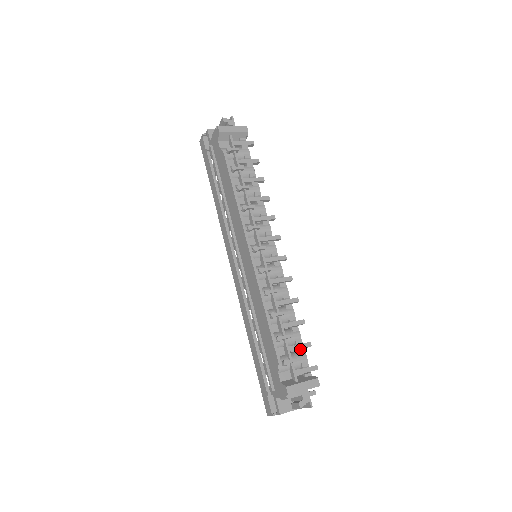
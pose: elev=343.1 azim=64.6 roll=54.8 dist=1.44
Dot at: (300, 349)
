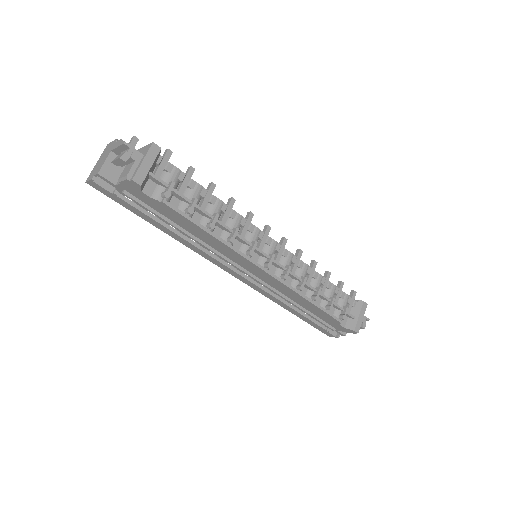
Dot at: (340, 294)
